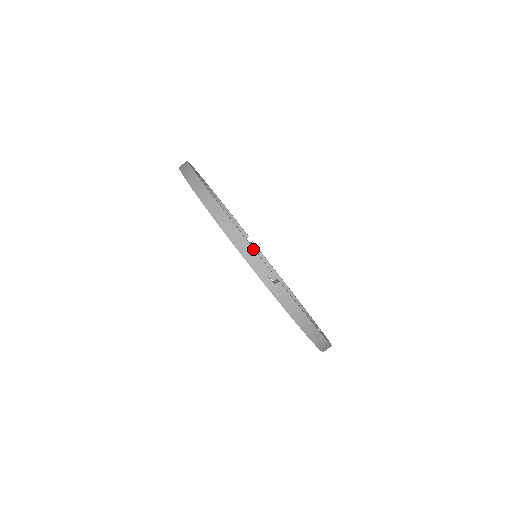
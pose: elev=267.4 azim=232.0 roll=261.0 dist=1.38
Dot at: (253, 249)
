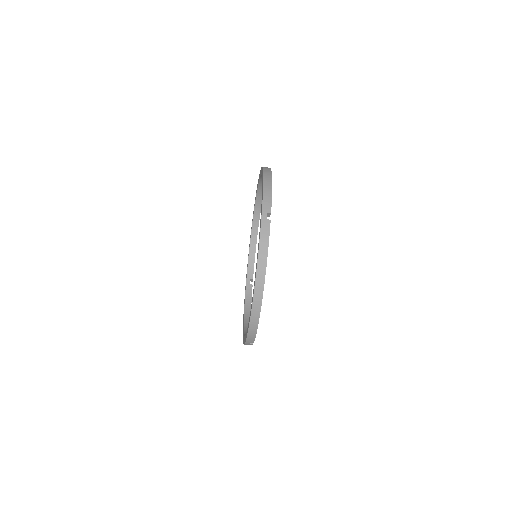
Dot at: (255, 336)
